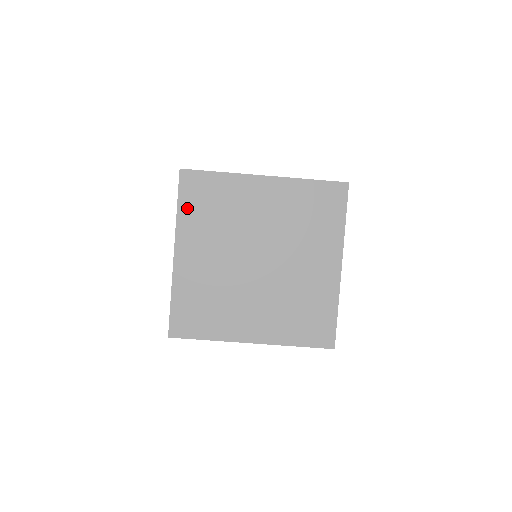
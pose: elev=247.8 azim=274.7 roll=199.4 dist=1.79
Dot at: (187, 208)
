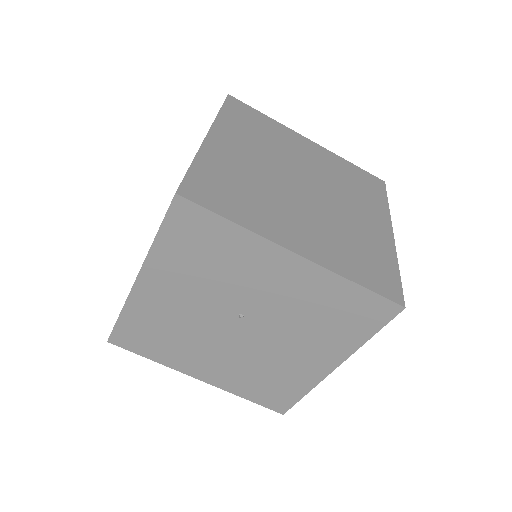
Dot at: (230, 116)
